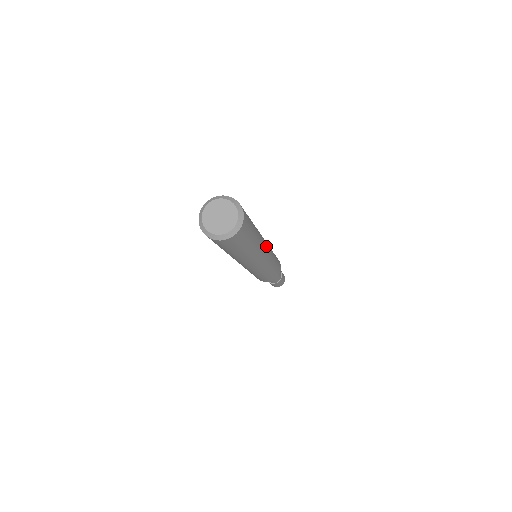
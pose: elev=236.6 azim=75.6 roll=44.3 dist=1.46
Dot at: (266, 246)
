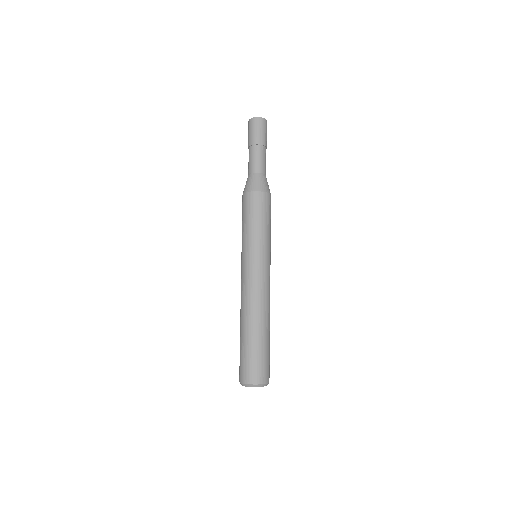
Dot at: (269, 288)
